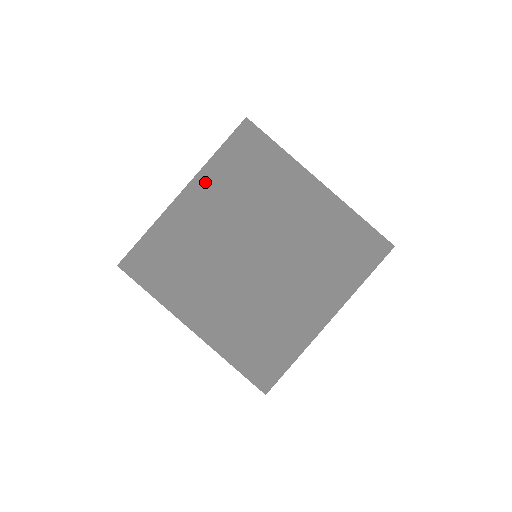
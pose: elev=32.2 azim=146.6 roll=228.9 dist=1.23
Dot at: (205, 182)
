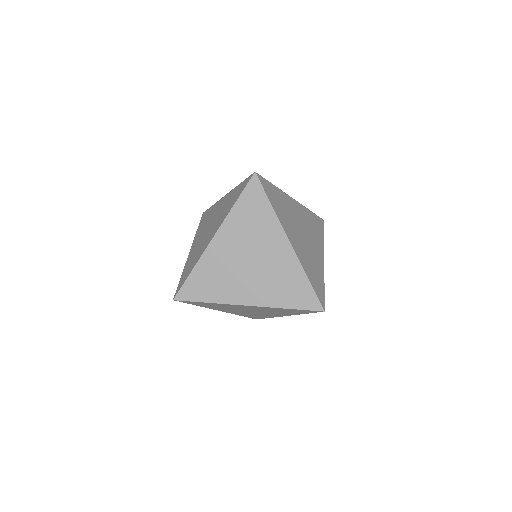
Dot at: (241, 236)
